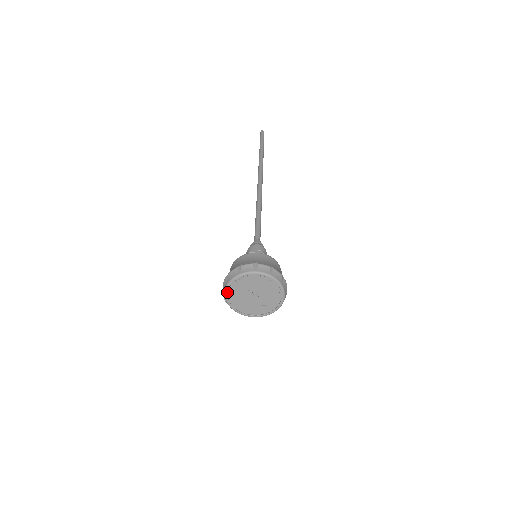
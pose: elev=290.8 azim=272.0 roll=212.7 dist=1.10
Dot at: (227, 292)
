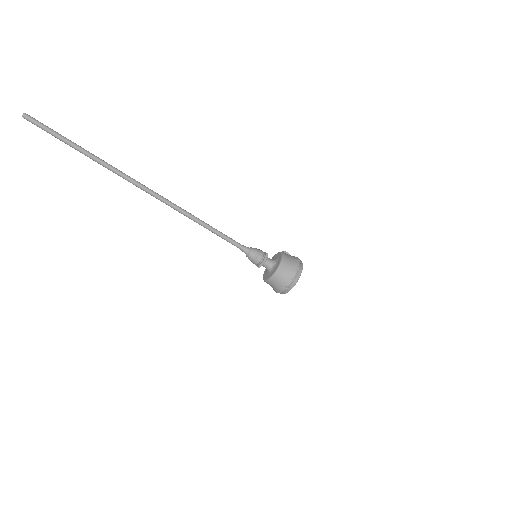
Dot at: occluded
